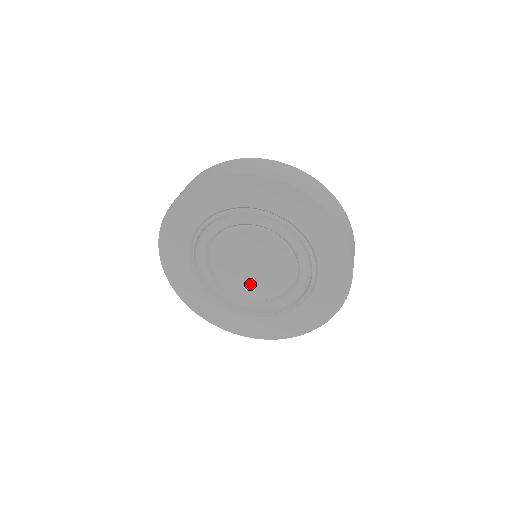
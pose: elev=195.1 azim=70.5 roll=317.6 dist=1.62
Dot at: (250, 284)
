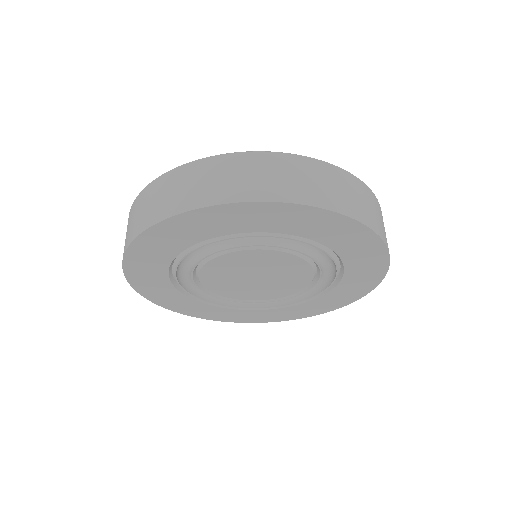
Dot at: (232, 284)
